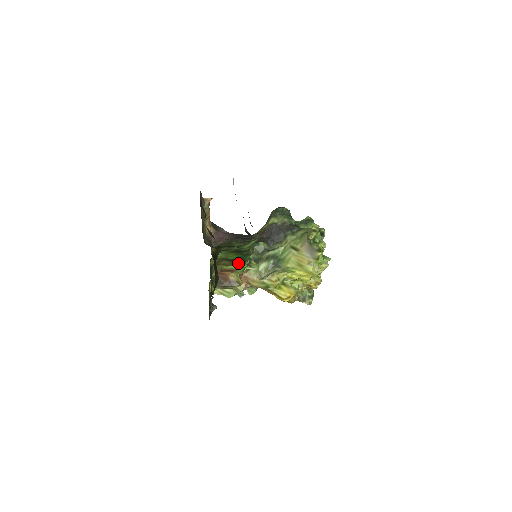
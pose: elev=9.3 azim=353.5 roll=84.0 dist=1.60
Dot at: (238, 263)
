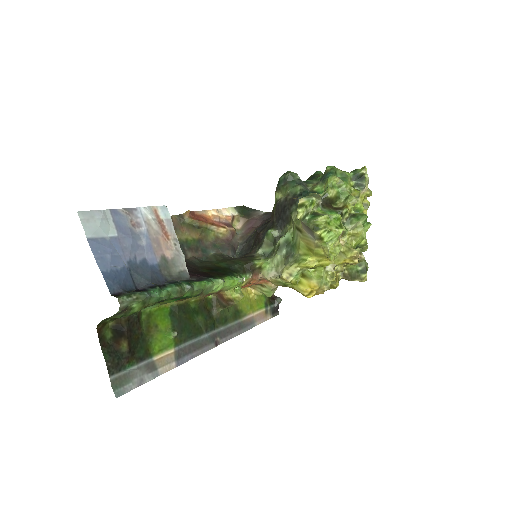
Dot at: (196, 296)
